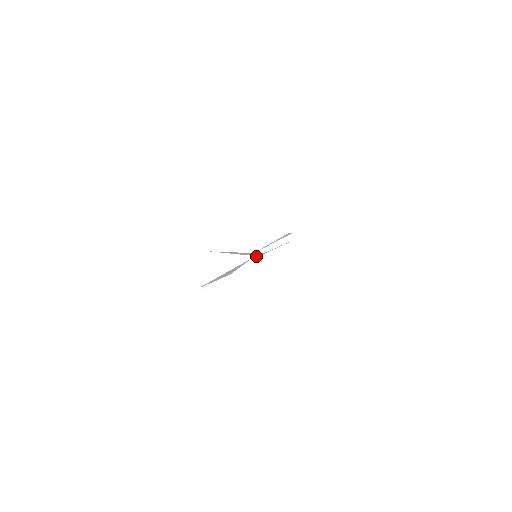
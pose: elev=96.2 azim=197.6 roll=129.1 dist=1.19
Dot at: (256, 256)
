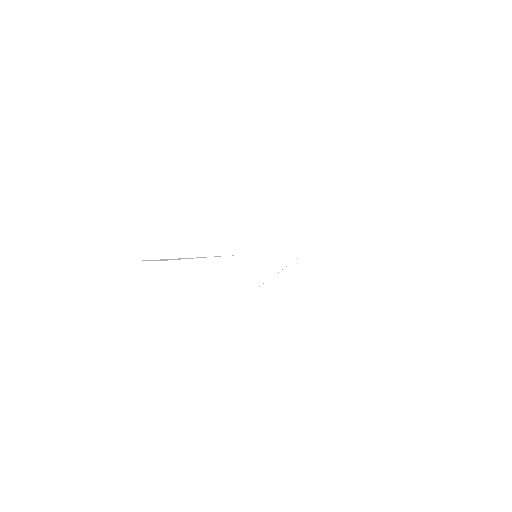
Dot at: occluded
